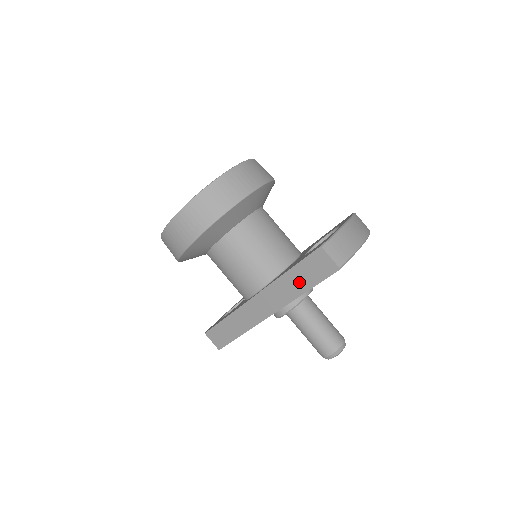
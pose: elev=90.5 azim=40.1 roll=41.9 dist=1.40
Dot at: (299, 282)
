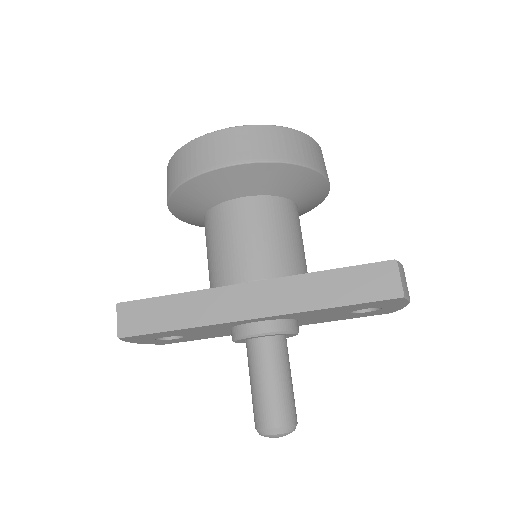
Dot at: (334, 290)
